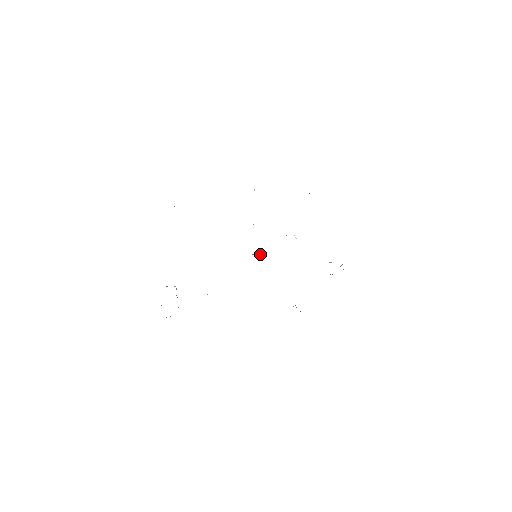
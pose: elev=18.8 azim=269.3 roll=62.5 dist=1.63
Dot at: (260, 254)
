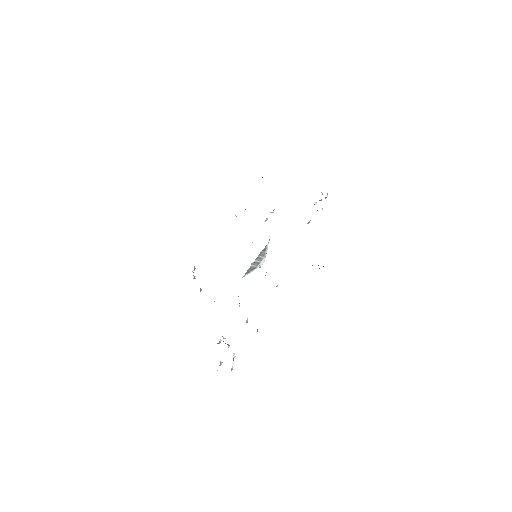
Dot at: (263, 253)
